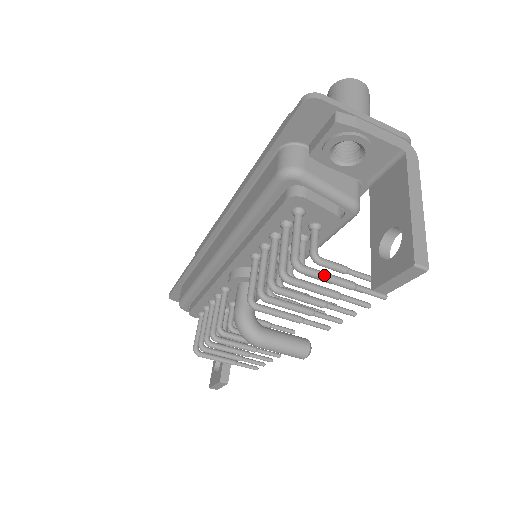
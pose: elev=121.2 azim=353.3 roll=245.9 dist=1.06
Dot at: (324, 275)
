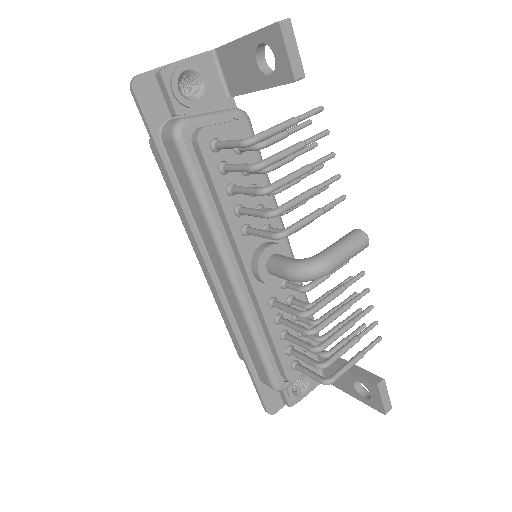
Dot at: (270, 128)
